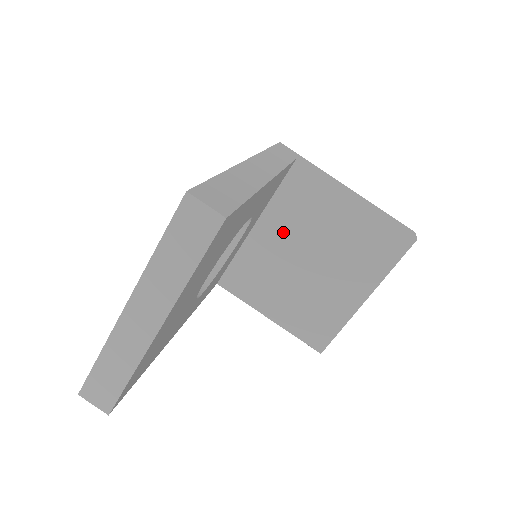
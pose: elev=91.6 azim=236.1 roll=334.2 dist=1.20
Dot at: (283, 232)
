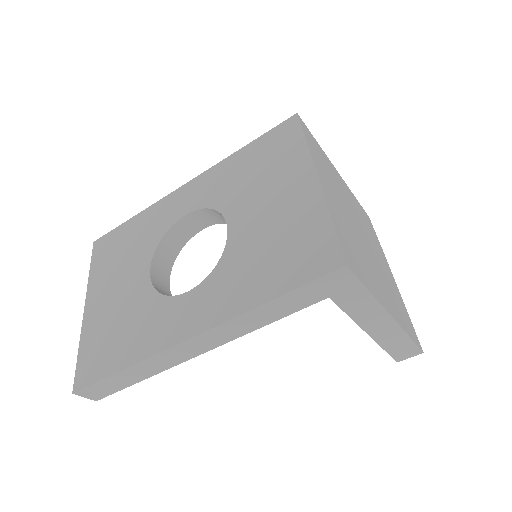
Dot at: occluded
